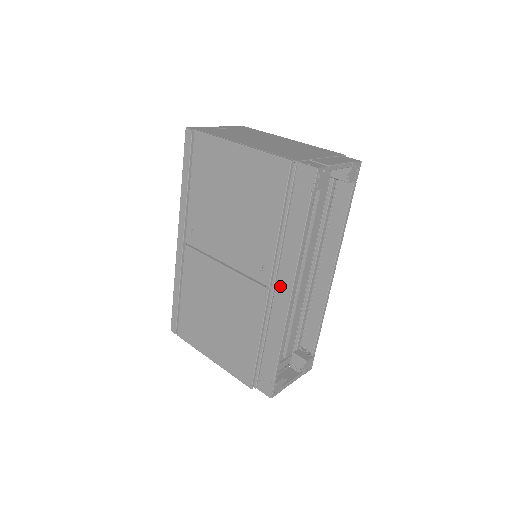
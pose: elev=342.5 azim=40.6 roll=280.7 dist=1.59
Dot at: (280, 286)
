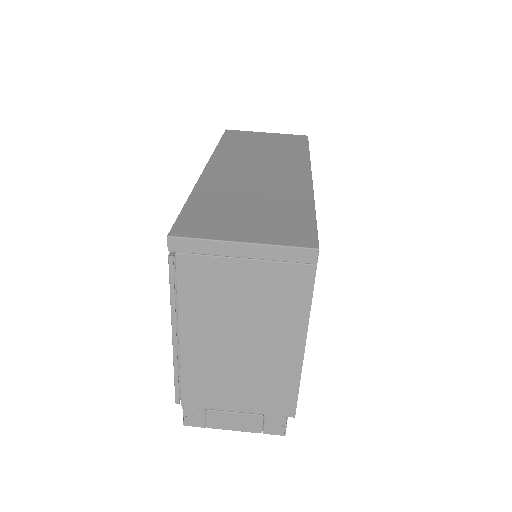
Dot at: occluded
